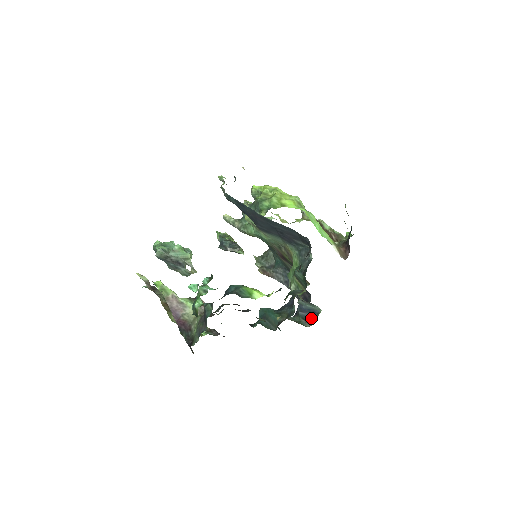
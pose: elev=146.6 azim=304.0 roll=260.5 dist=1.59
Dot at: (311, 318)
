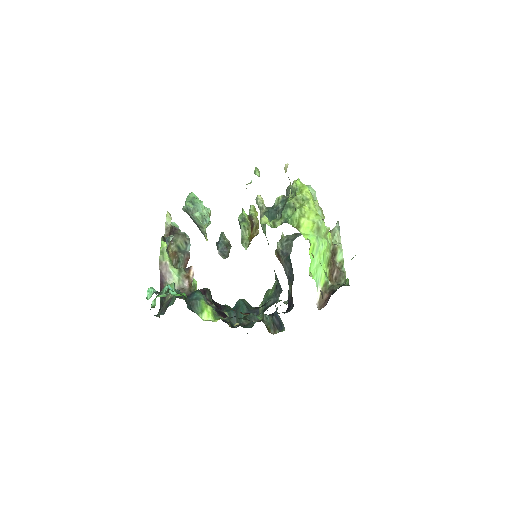
Dot at: (278, 328)
